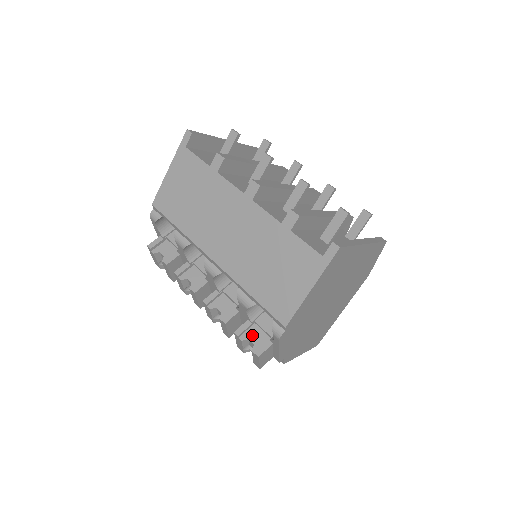
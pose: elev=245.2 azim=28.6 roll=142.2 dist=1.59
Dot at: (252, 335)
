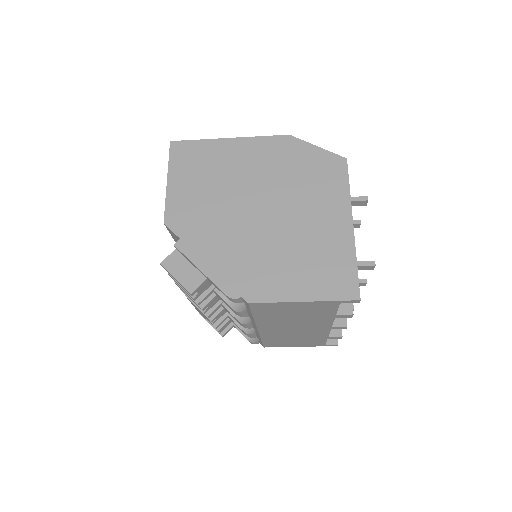
Dot at: occluded
